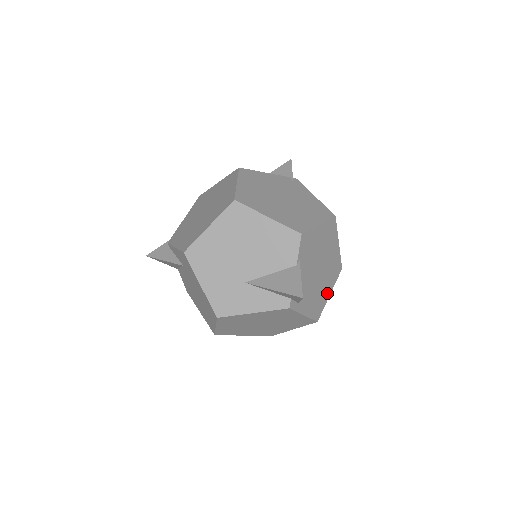
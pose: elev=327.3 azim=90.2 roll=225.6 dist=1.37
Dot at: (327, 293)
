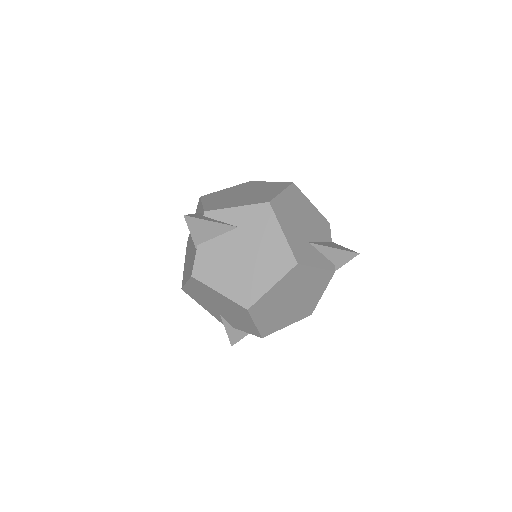
Dot at: occluded
